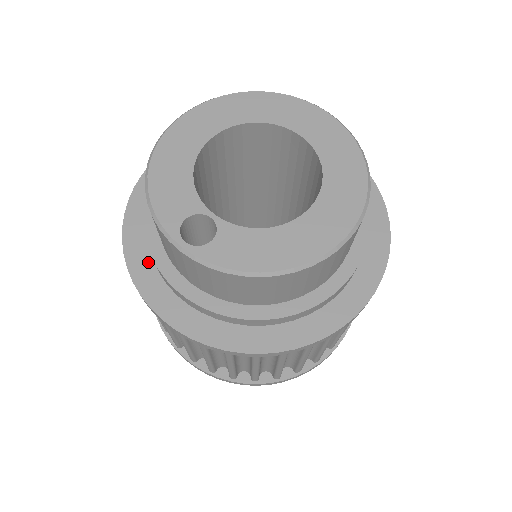
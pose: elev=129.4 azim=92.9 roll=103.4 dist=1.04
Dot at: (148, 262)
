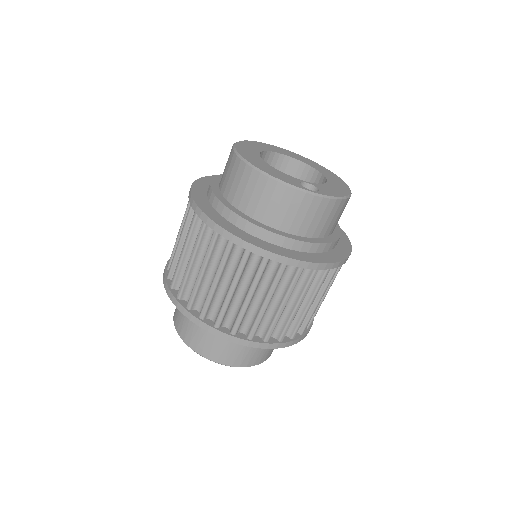
Dot at: (259, 240)
